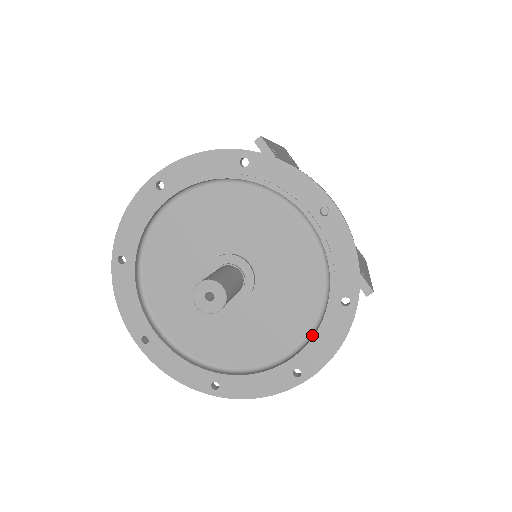
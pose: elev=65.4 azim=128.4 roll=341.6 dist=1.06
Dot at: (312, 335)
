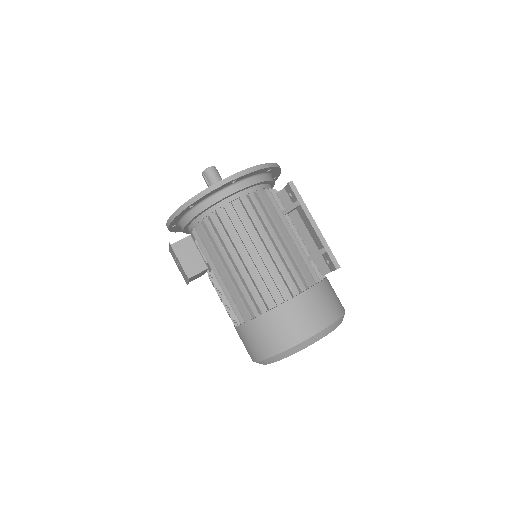
Dot at: occluded
